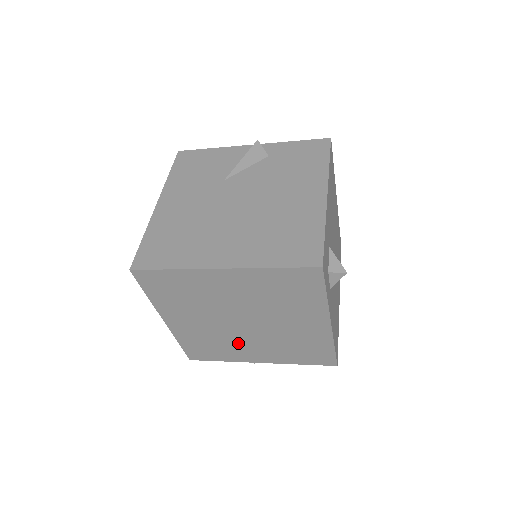
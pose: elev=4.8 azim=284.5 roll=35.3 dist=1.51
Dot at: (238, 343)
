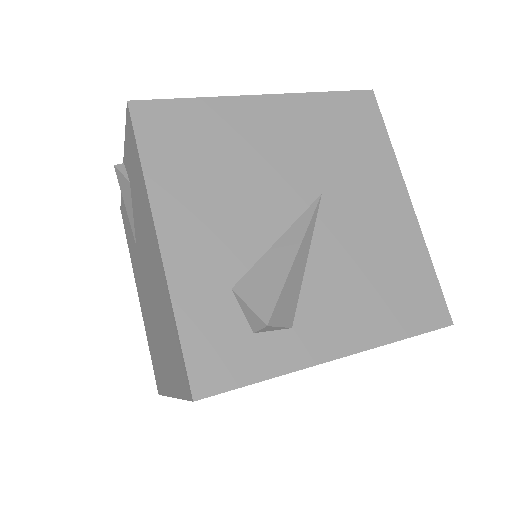
Dot at: occluded
